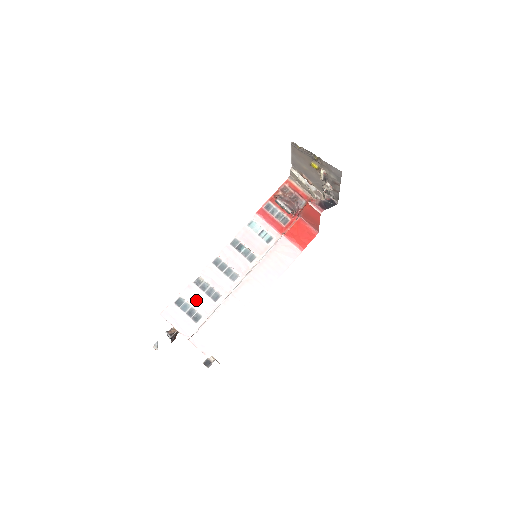
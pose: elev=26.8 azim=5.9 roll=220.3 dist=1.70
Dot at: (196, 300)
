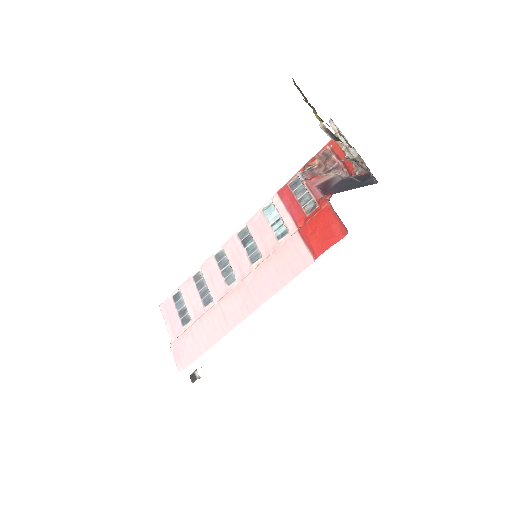
Dot at: (190, 299)
